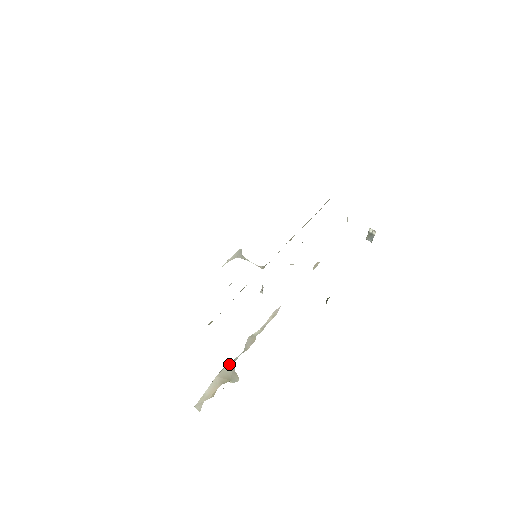
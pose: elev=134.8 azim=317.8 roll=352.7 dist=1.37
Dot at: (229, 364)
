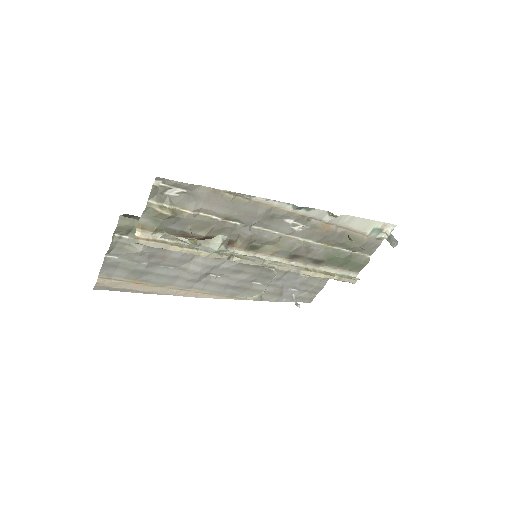
Dot at: (221, 252)
